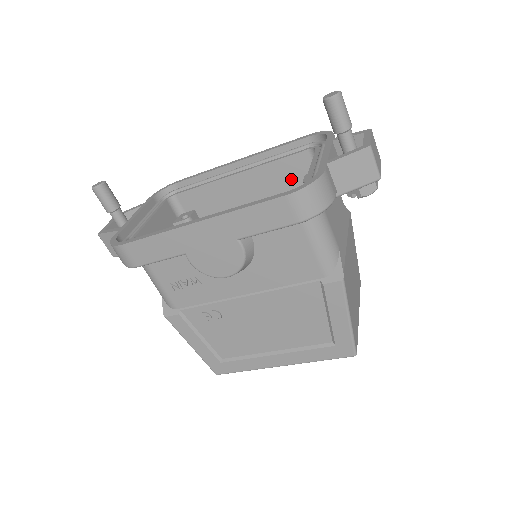
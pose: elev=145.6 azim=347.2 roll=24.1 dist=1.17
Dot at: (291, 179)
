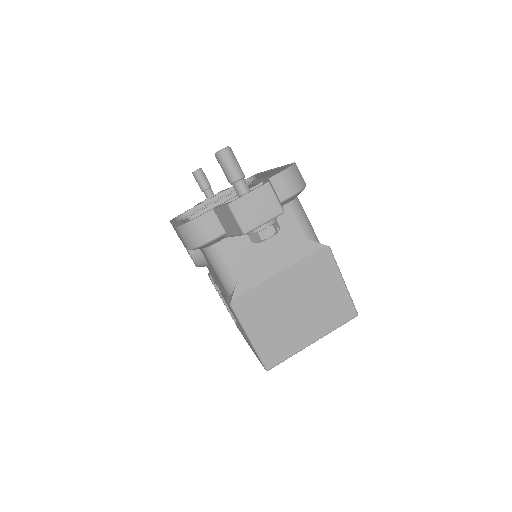
Dot at: occluded
